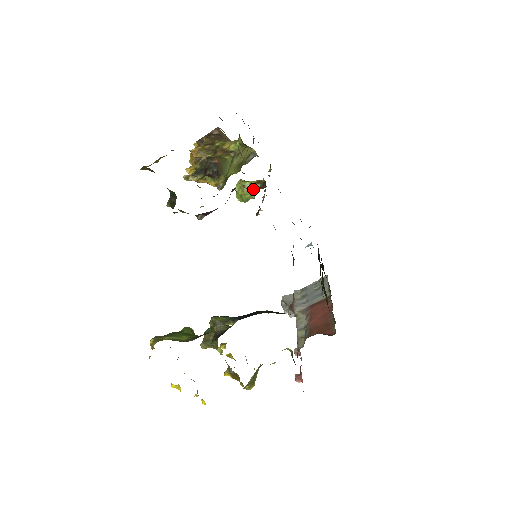
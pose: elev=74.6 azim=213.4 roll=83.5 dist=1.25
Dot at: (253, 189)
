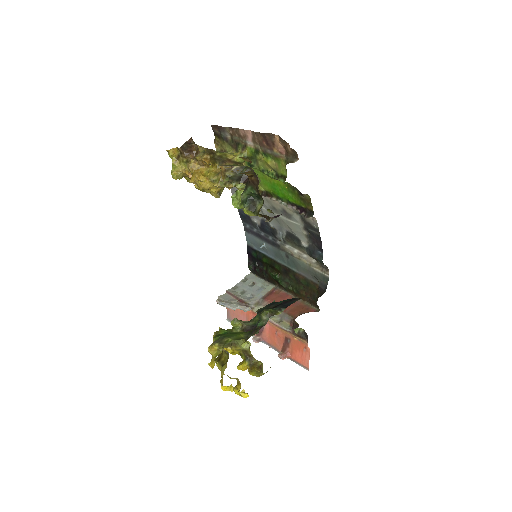
Dot at: occluded
